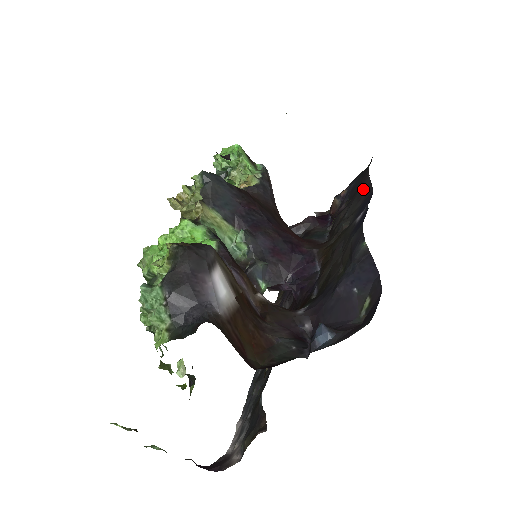
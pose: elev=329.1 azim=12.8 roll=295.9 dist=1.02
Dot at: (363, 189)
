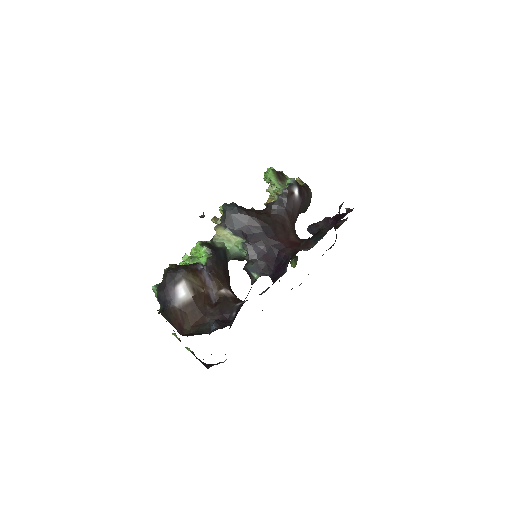
Dot at: occluded
